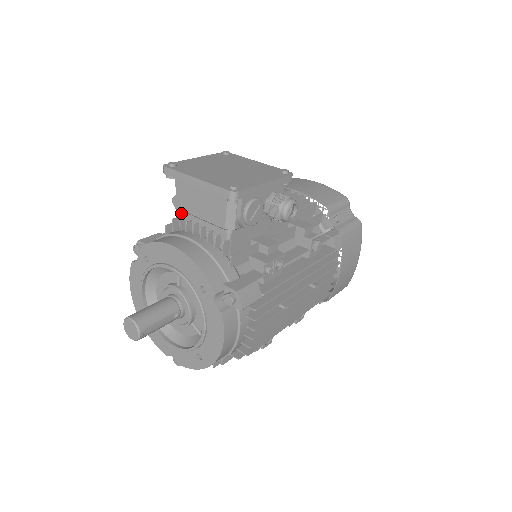
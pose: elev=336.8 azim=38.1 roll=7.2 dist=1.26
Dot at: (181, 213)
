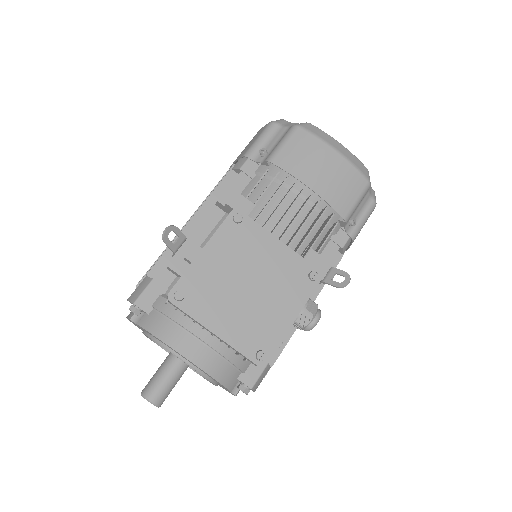
Dot at: occluded
